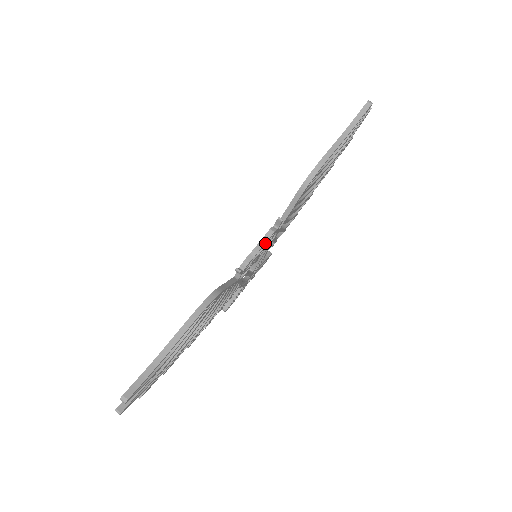
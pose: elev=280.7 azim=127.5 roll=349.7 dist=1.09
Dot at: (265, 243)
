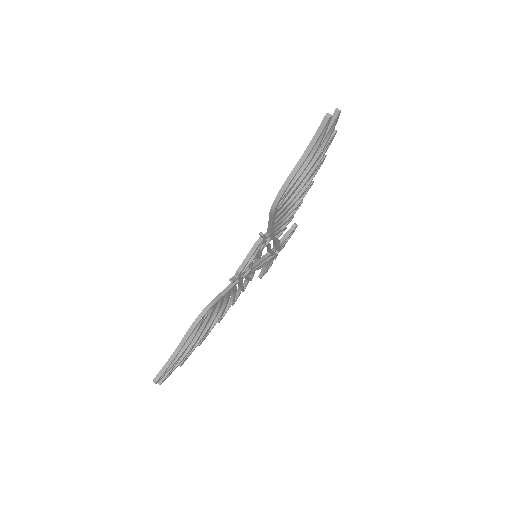
Dot at: (253, 254)
